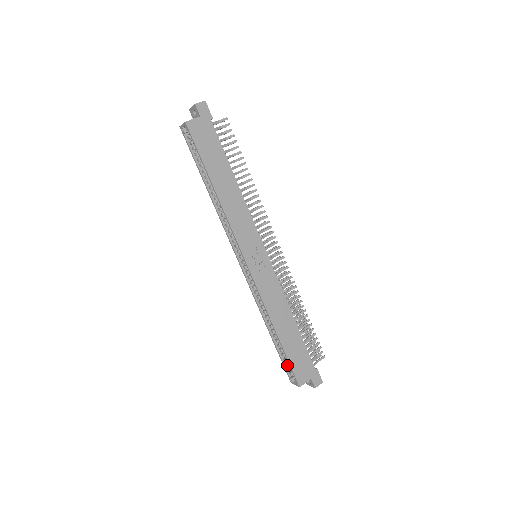
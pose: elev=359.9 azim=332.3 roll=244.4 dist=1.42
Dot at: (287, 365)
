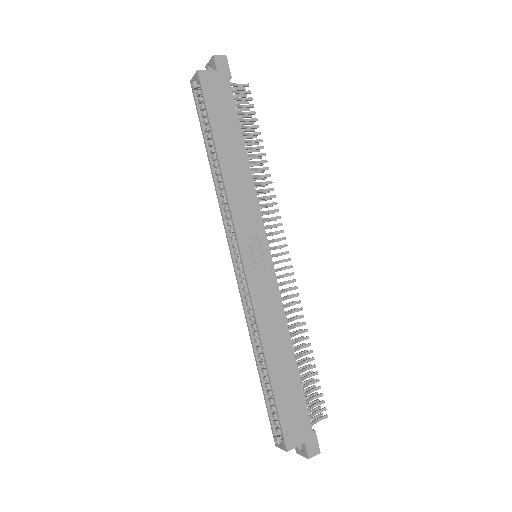
Dot at: (274, 417)
